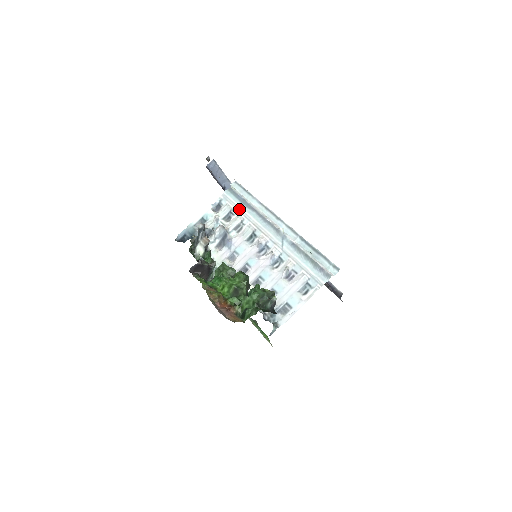
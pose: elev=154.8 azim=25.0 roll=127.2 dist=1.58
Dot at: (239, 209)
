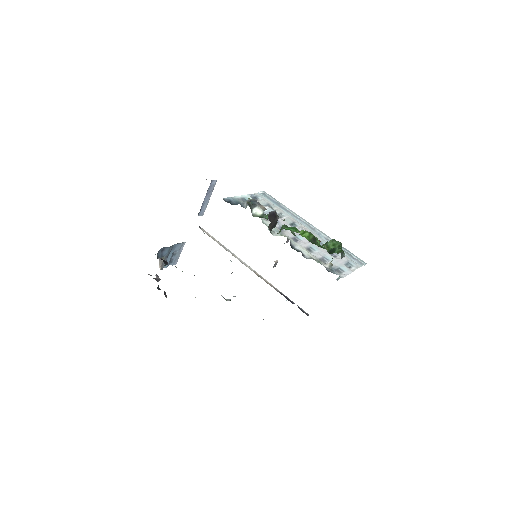
Dot at: (276, 206)
